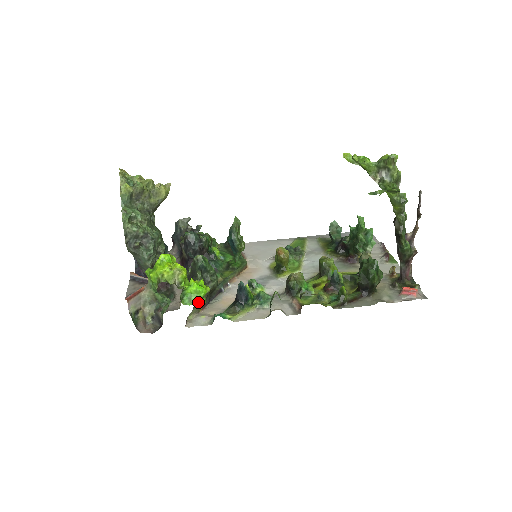
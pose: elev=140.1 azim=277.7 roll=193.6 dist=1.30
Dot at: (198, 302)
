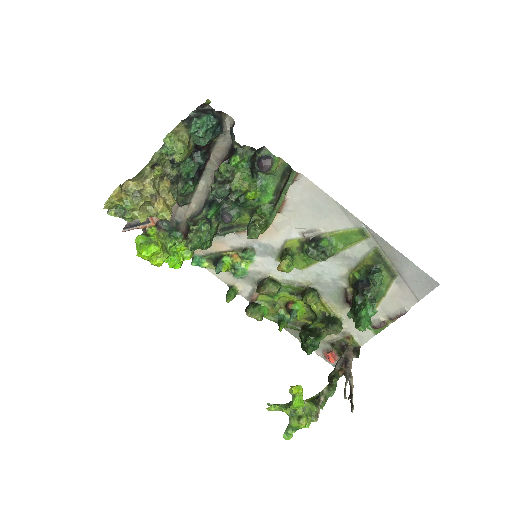
Dot at: occluded
